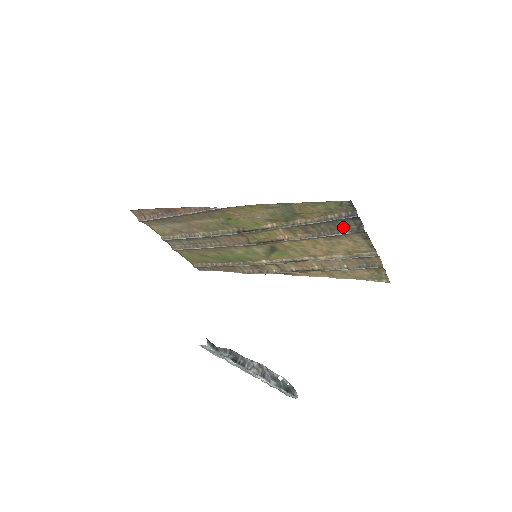
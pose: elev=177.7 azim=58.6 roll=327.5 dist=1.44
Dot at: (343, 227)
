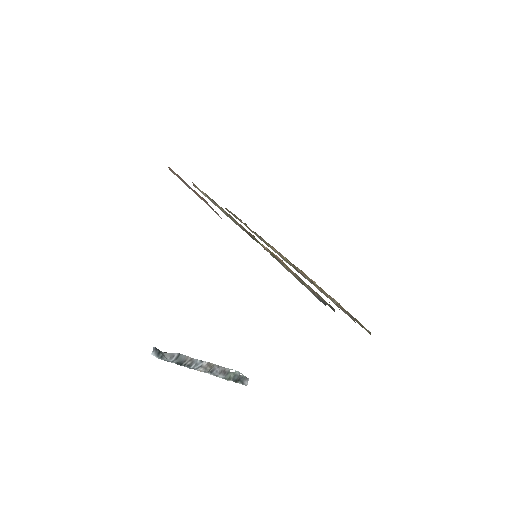
Dot at: (320, 296)
